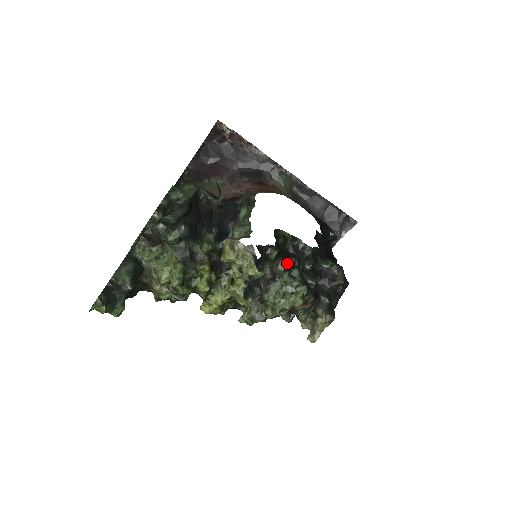
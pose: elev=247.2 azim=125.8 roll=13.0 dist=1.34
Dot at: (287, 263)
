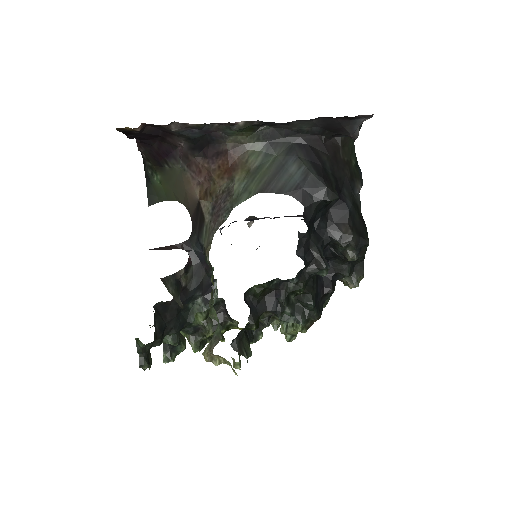
Dot at: (274, 309)
